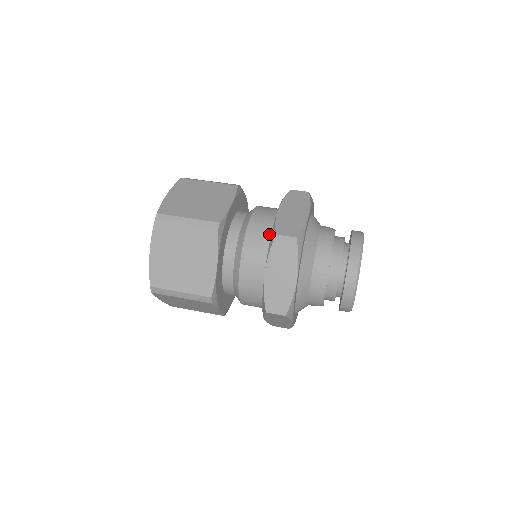
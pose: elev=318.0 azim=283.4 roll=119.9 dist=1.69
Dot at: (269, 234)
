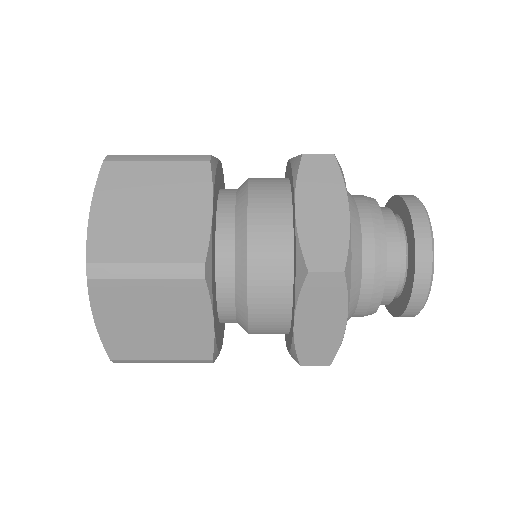
Dot at: (287, 253)
